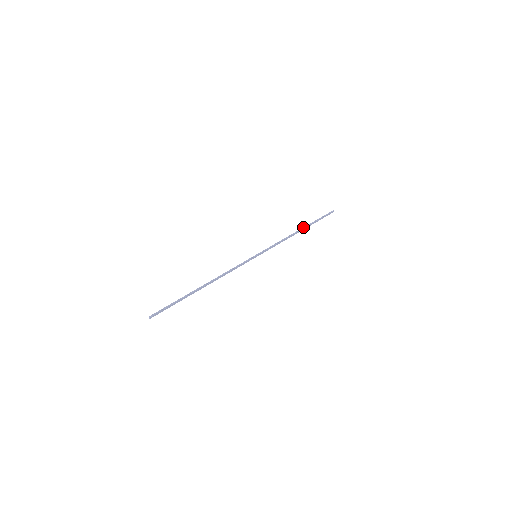
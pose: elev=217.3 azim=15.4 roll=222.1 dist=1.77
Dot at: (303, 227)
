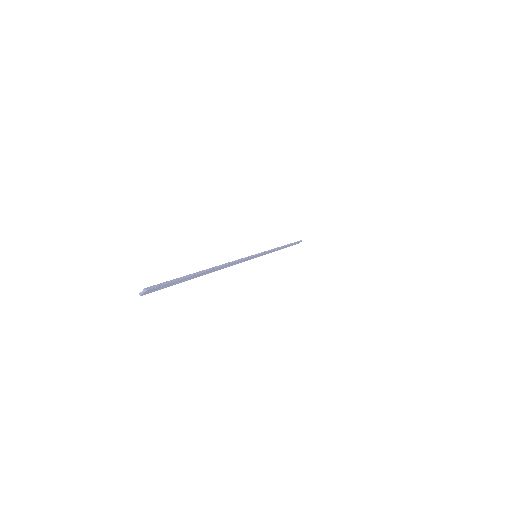
Dot at: occluded
